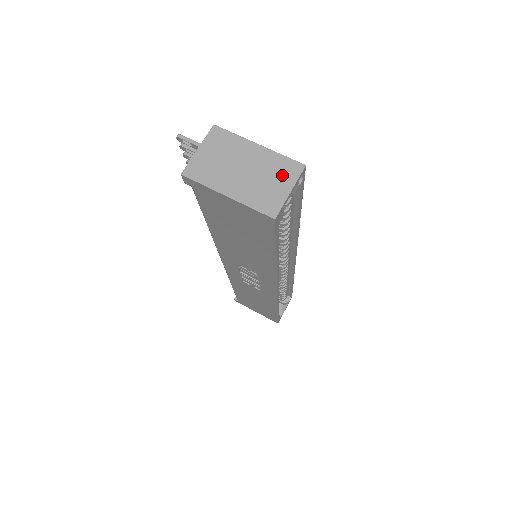
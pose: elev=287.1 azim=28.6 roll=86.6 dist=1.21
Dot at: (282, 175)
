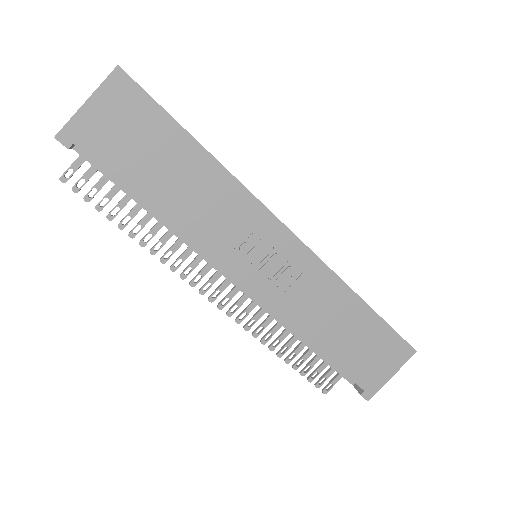
Dot at: occluded
